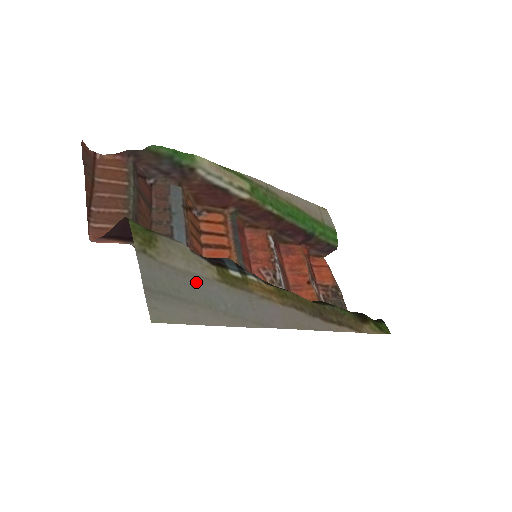
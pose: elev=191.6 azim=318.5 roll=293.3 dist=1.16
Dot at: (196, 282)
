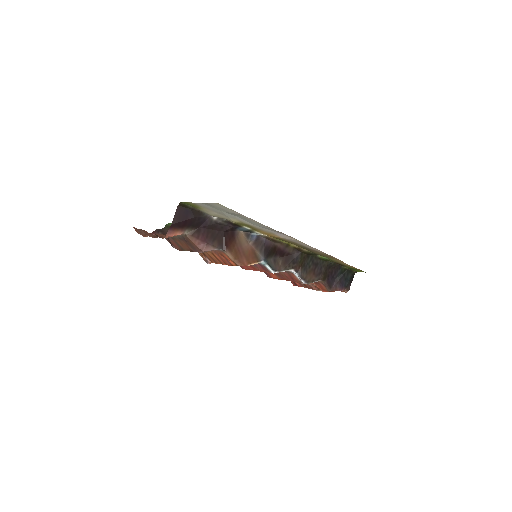
Dot at: (229, 216)
